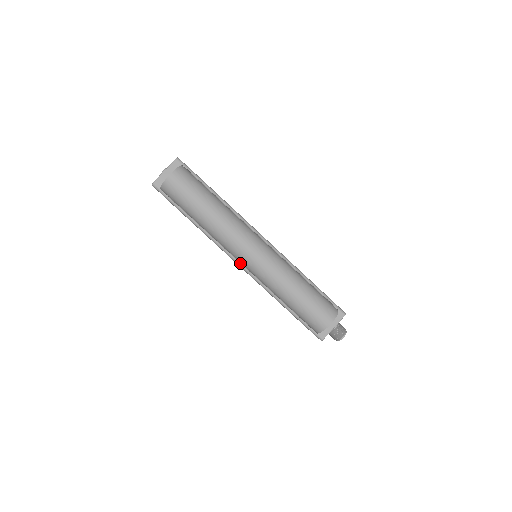
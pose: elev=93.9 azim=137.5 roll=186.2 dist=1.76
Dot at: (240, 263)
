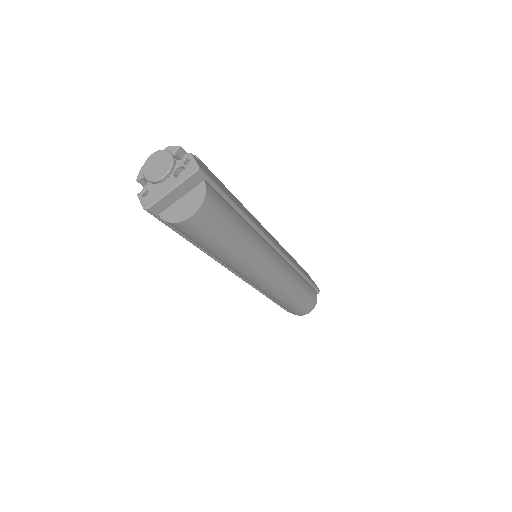
Dot at: occluded
